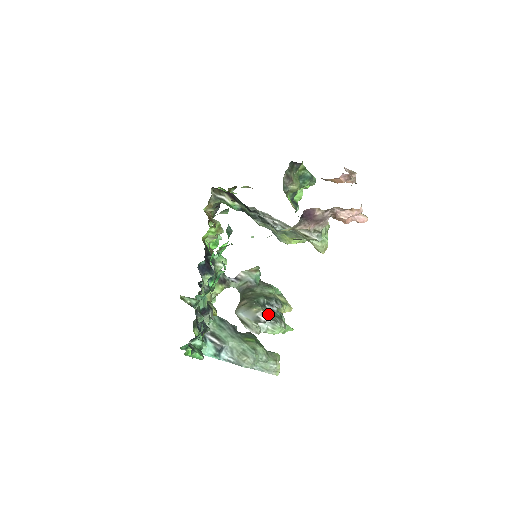
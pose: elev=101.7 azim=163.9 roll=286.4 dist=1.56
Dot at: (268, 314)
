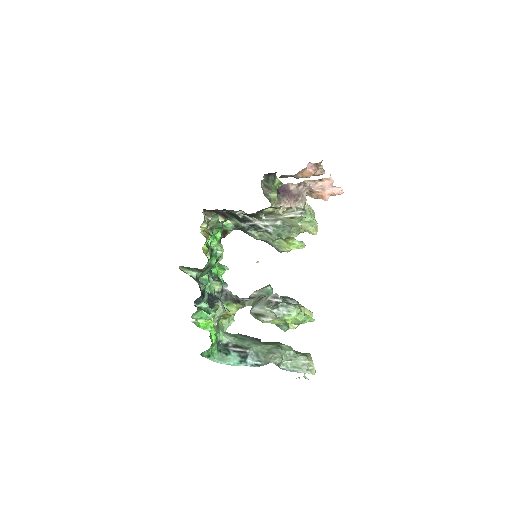
Dot at: (278, 296)
